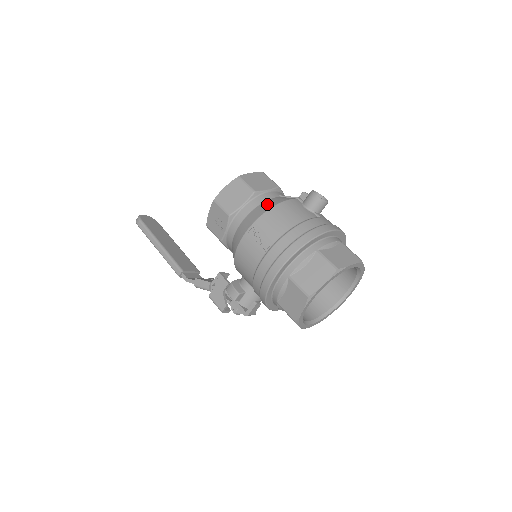
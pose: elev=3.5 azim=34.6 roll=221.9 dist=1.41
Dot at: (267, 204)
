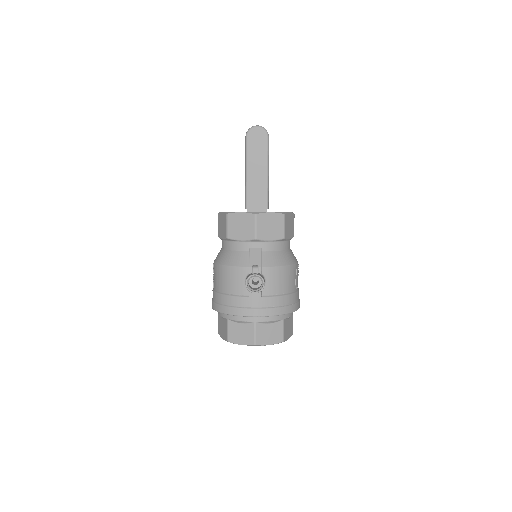
Dot at: (227, 257)
